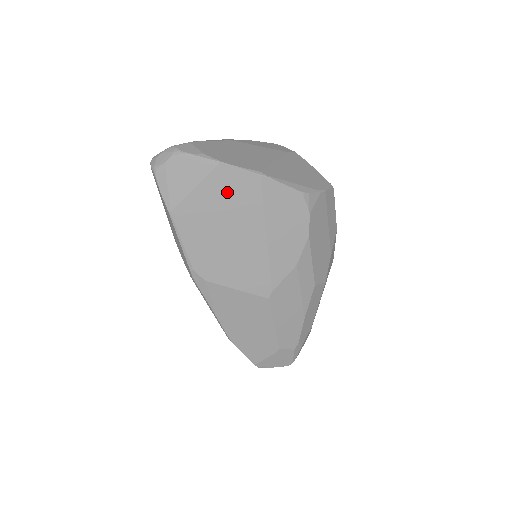
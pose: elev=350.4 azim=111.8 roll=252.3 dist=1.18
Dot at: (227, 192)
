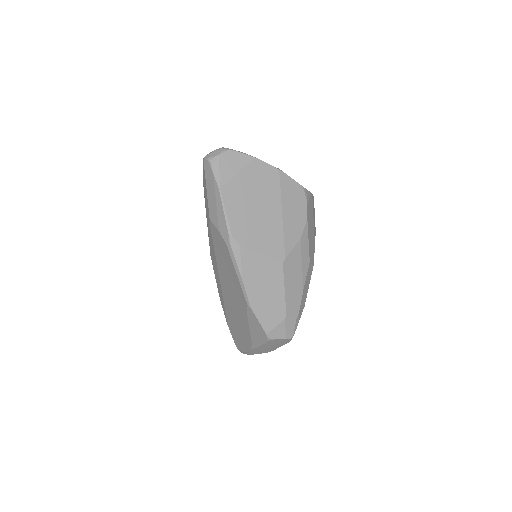
Dot at: (258, 178)
